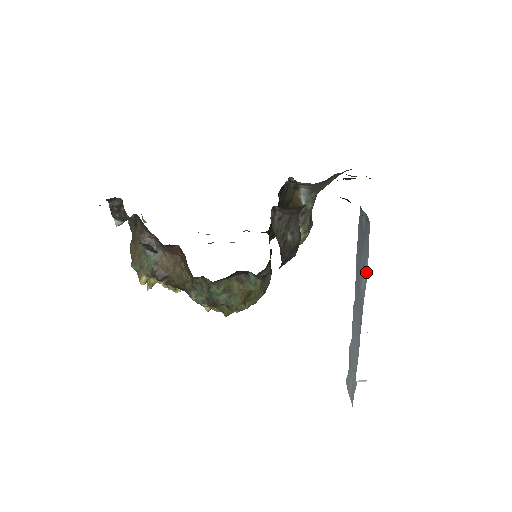
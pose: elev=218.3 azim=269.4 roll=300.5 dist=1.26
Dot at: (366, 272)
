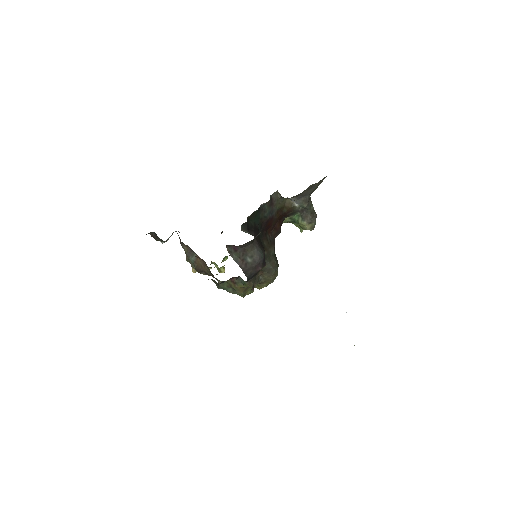
Dot at: occluded
